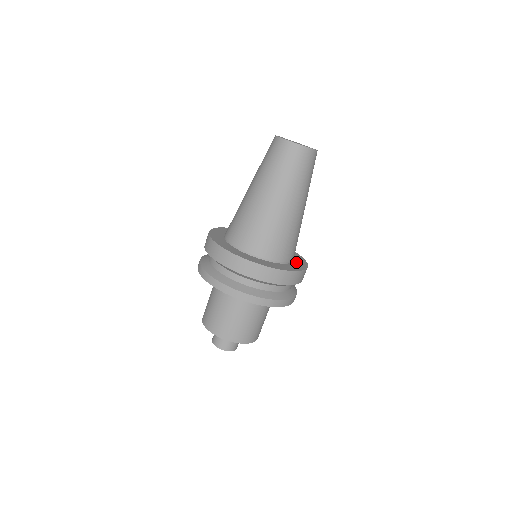
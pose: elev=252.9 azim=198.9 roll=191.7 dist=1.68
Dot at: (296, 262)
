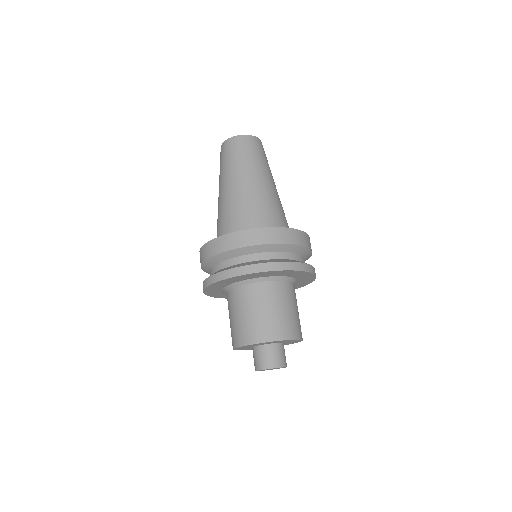
Dot at: occluded
